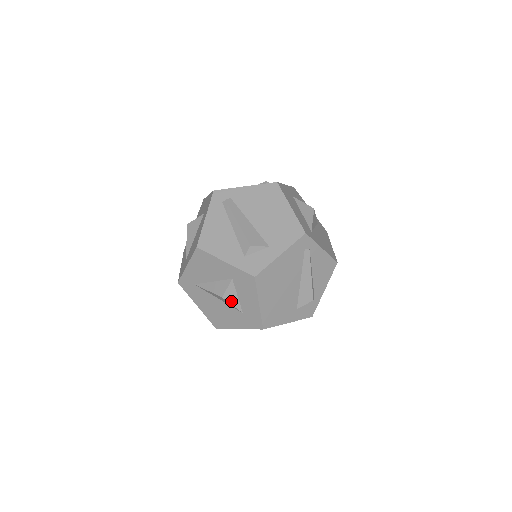
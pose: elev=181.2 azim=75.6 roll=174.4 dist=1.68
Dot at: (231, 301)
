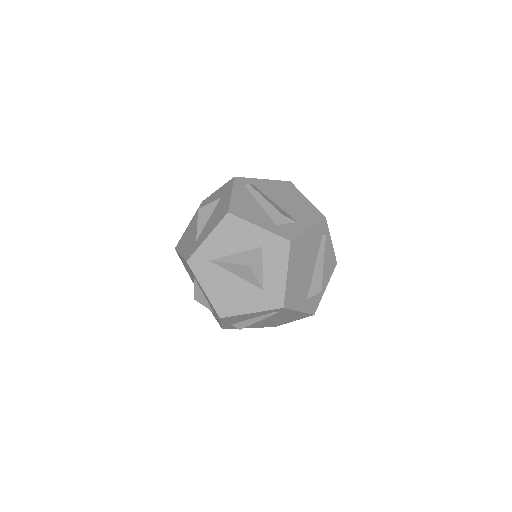
Dot at: (256, 272)
